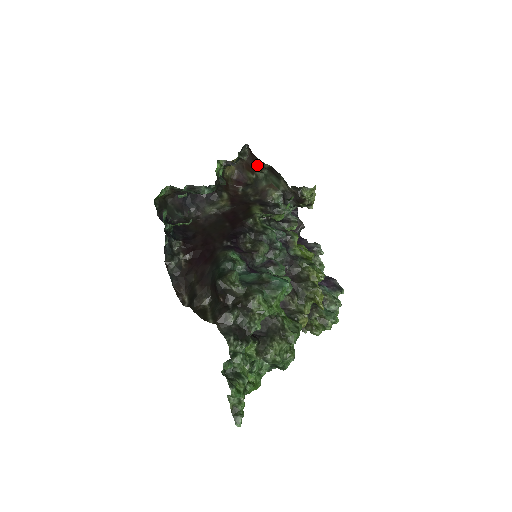
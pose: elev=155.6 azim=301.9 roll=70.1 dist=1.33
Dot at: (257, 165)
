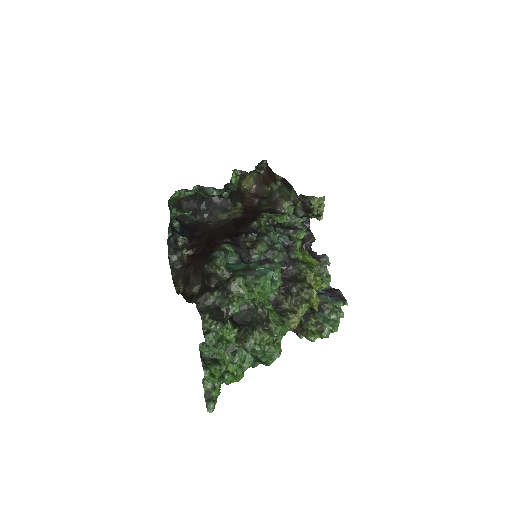
Dot at: (272, 178)
